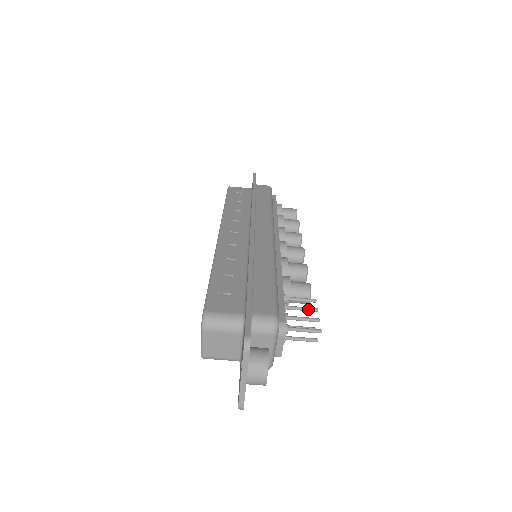
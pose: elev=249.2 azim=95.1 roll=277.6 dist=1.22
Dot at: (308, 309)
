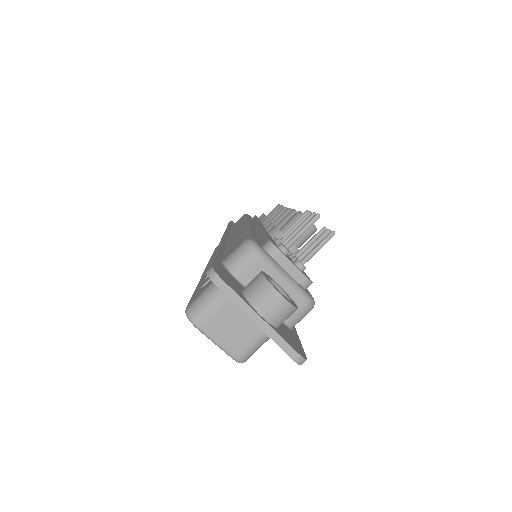
Dot at: (301, 221)
